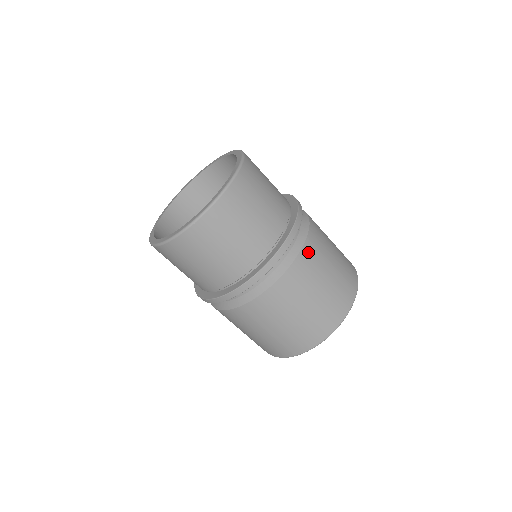
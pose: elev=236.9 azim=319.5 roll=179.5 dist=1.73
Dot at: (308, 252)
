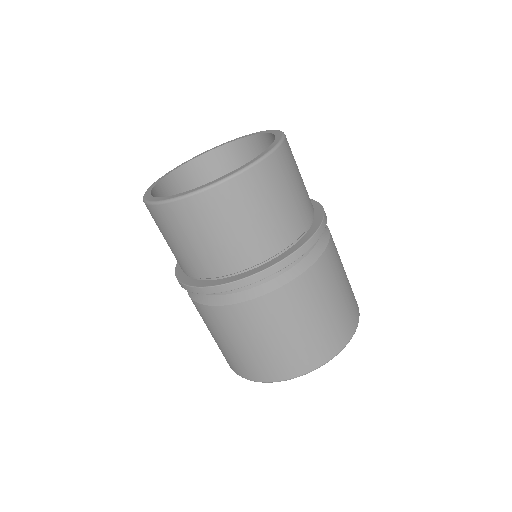
Dot at: (315, 274)
